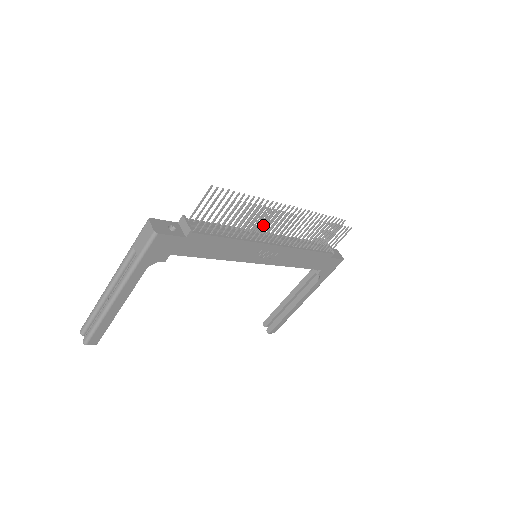
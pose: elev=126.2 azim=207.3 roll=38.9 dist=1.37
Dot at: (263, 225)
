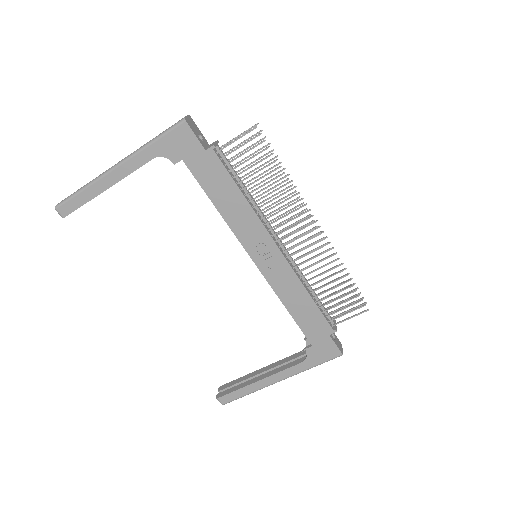
Dot at: (281, 224)
